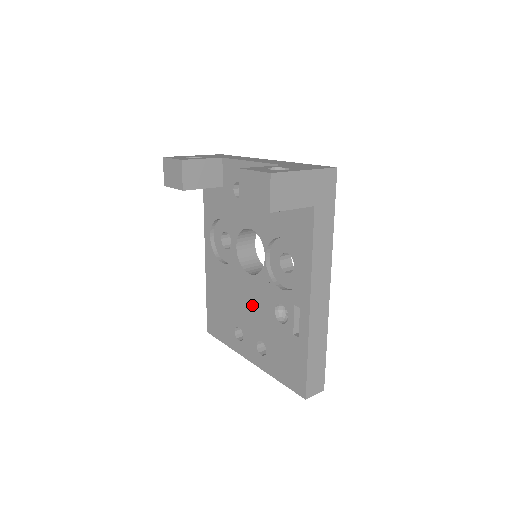
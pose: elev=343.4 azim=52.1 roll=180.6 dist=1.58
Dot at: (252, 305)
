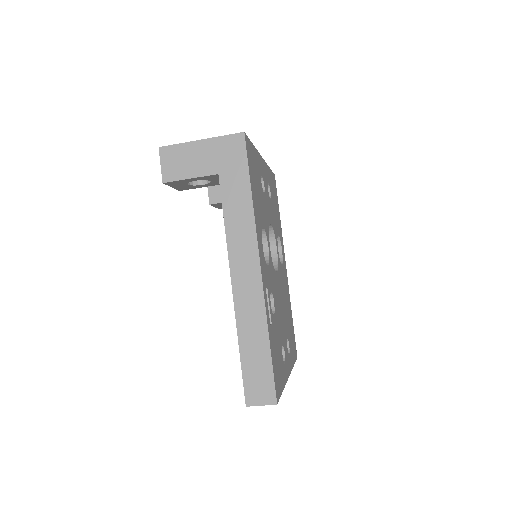
Dot at: occluded
